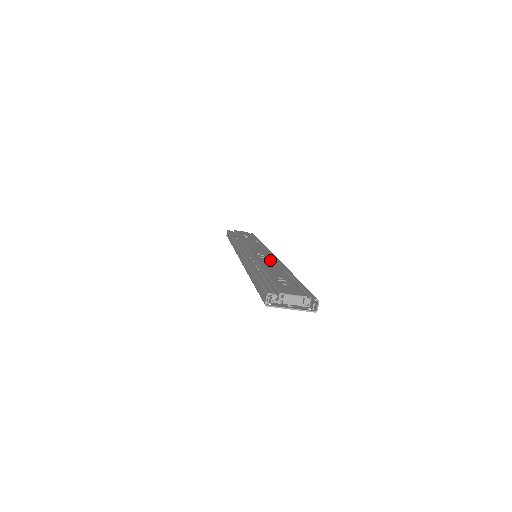
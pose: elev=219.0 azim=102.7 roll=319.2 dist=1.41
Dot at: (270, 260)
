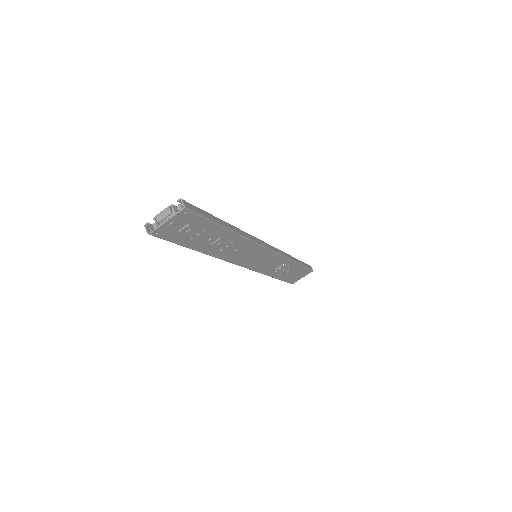
Dot at: occluded
